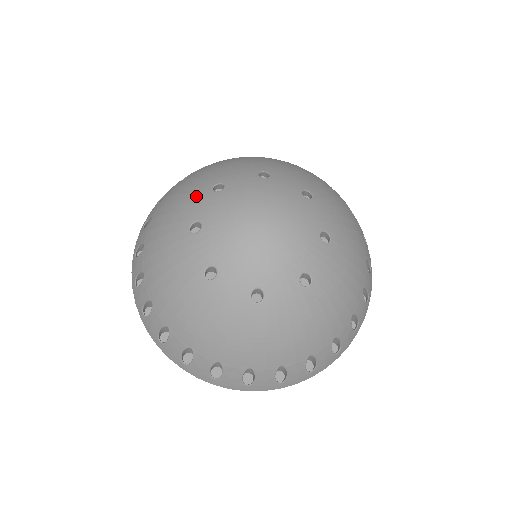
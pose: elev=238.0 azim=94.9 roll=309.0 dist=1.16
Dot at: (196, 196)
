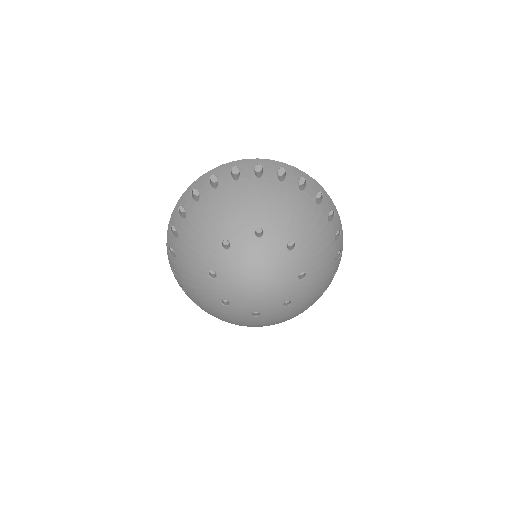
Dot at: (210, 246)
